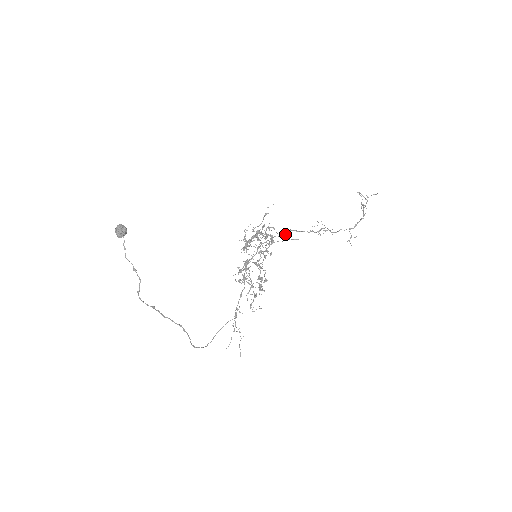
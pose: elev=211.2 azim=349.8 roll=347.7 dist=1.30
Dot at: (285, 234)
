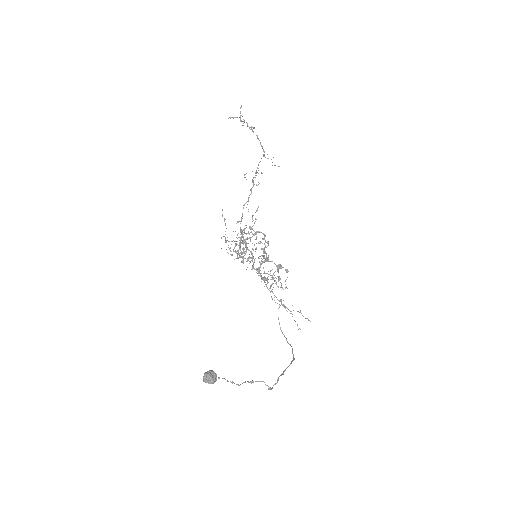
Dot at: (242, 215)
